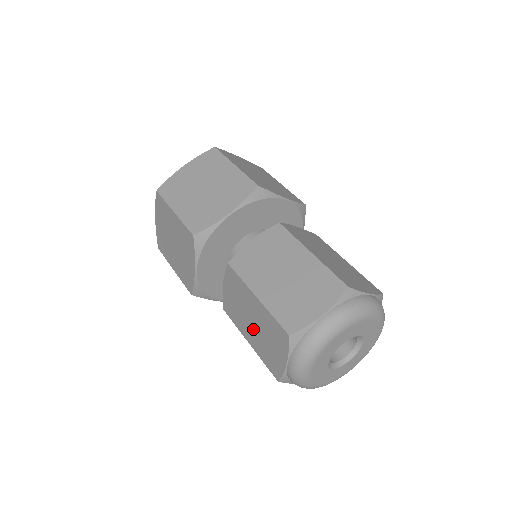
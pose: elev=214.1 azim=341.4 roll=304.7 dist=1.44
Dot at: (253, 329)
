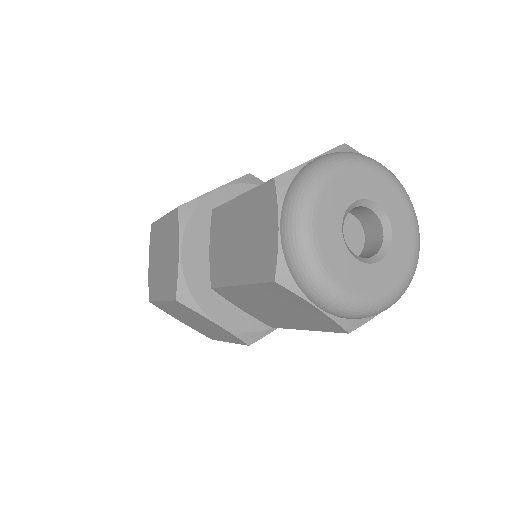
Dot at: (283, 314)
